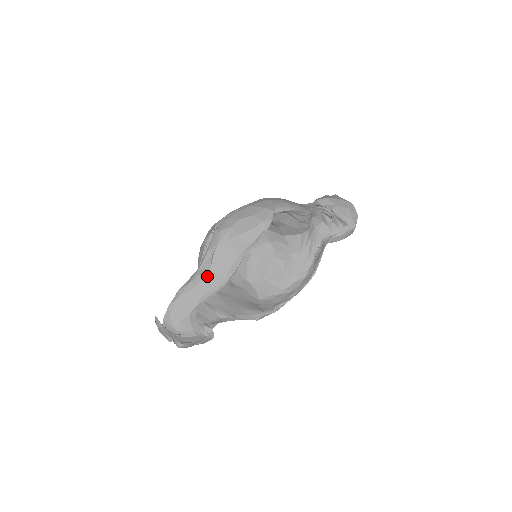
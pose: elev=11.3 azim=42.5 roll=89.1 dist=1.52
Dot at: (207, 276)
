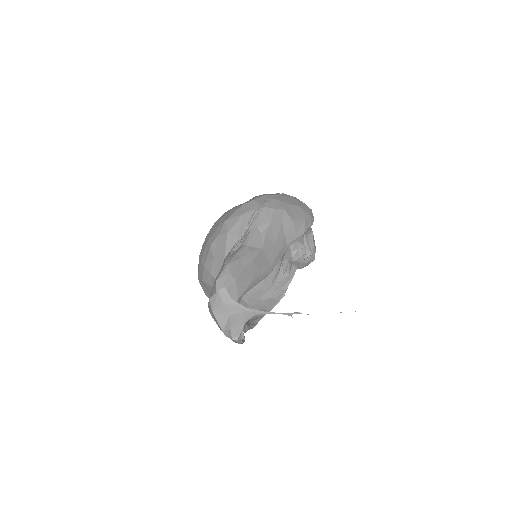
Dot at: (259, 256)
